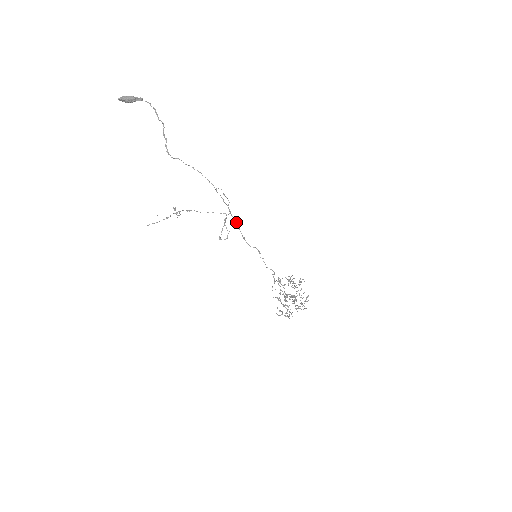
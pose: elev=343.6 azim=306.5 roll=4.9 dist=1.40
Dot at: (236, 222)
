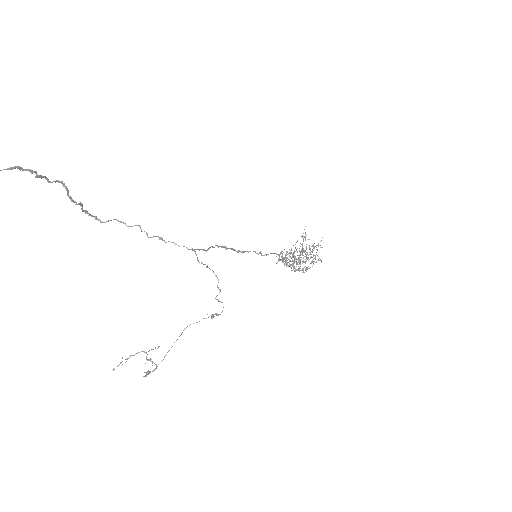
Dot at: (226, 249)
